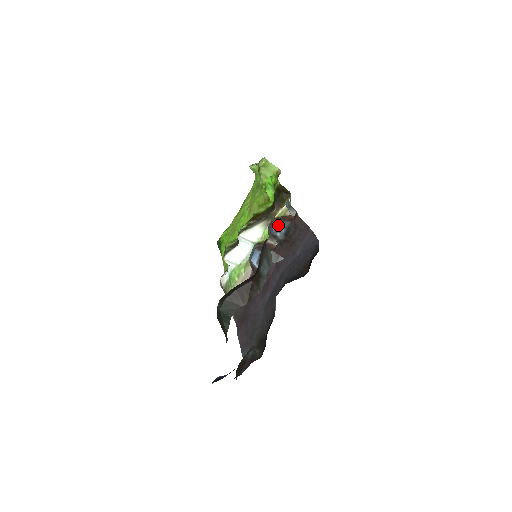
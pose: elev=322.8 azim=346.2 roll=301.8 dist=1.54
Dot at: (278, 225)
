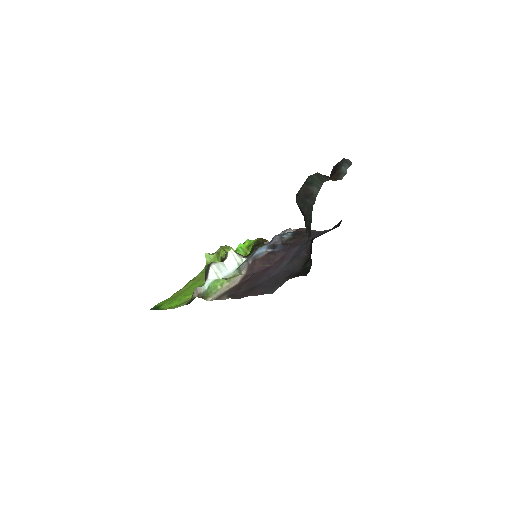
Dot at: (282, 234)
